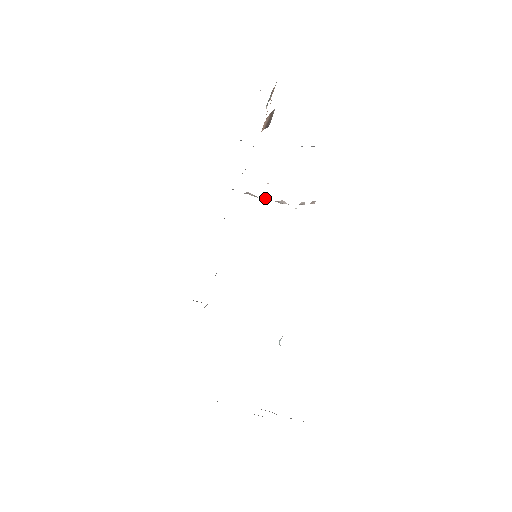
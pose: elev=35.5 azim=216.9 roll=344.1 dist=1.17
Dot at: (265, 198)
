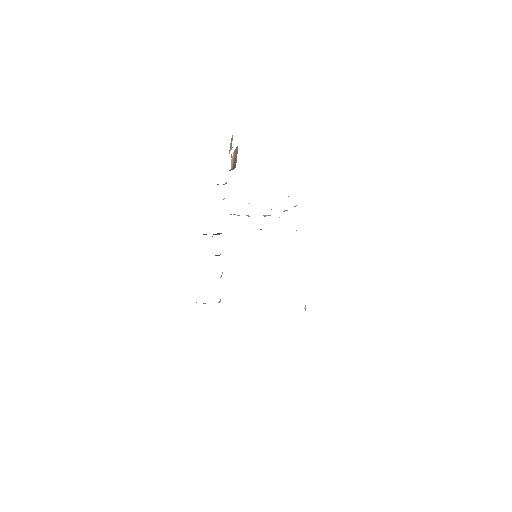
Dot at: (249, 216)
